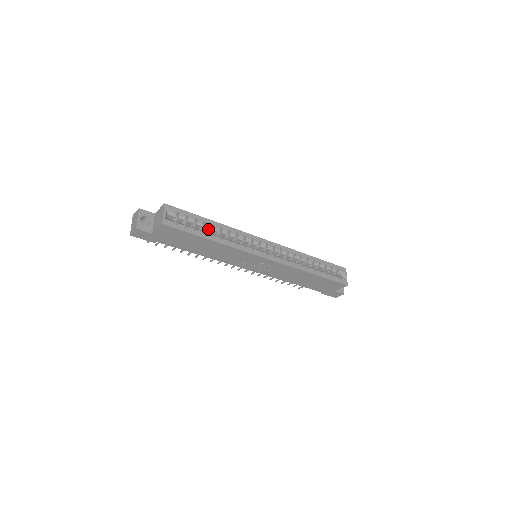
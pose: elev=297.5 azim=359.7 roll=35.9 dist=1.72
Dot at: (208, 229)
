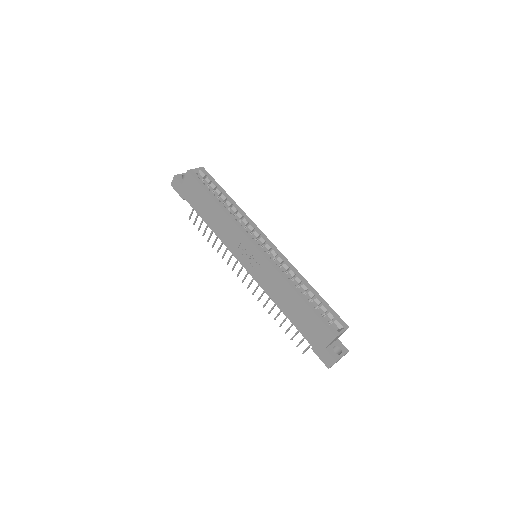
Dot at: (223, 200)
